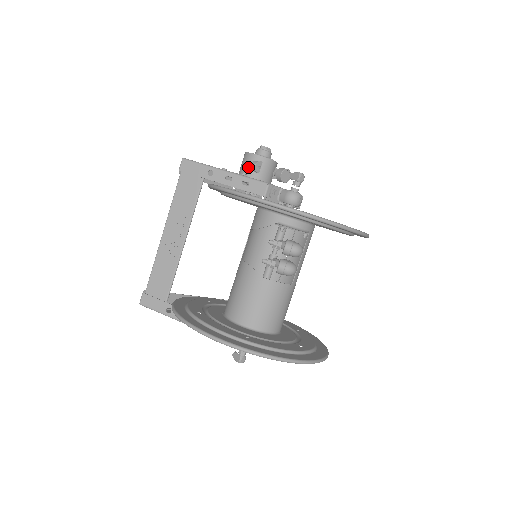
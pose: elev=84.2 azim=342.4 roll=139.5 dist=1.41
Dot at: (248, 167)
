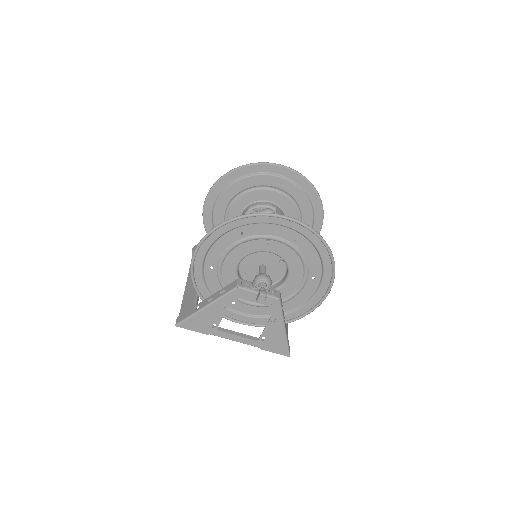
Dot at: occluded
